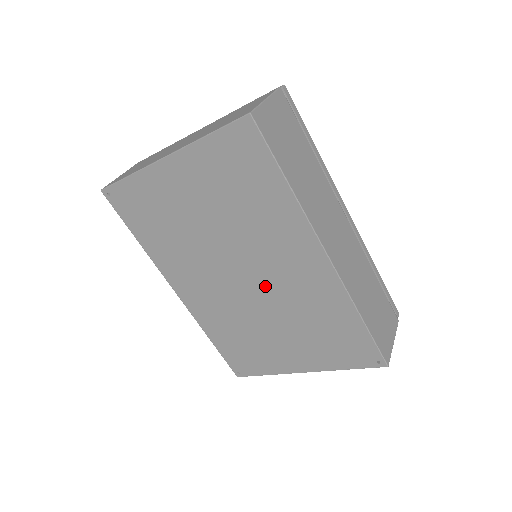
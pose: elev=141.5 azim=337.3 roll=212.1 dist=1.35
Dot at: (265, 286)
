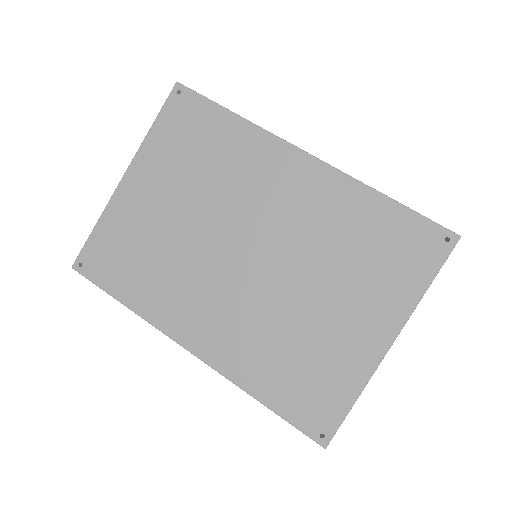
Dot at: (274, 243)
